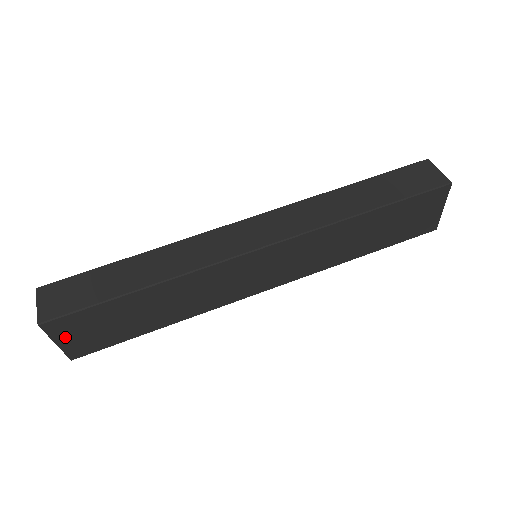
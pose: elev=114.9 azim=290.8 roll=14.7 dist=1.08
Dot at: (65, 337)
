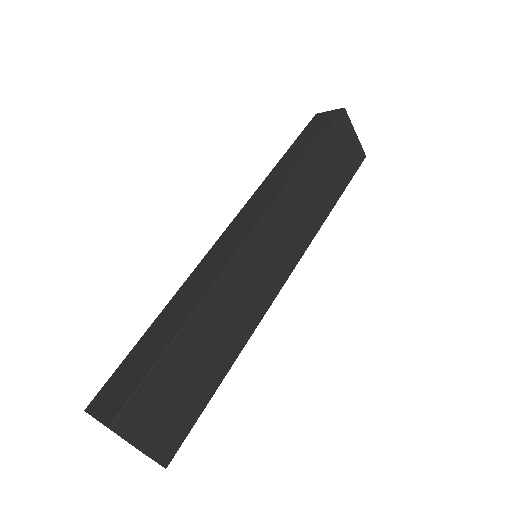
Dot at: (144, 434)
